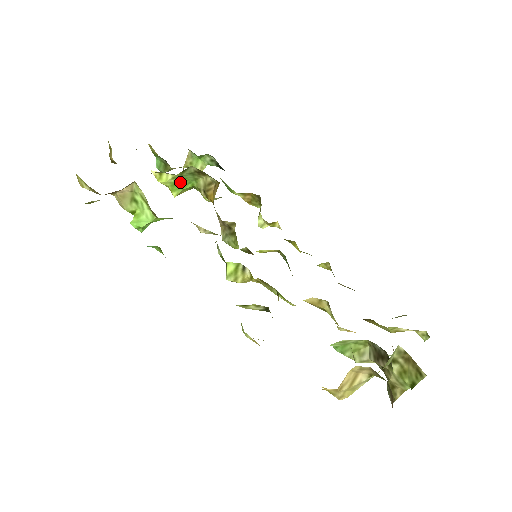
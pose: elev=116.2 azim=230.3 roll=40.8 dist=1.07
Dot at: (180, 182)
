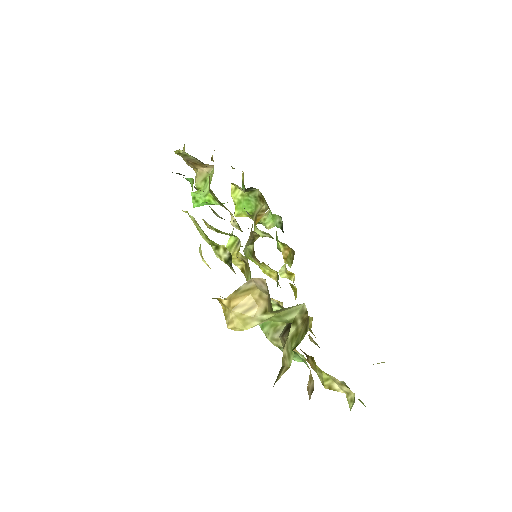
Dot at: (245, 202)
